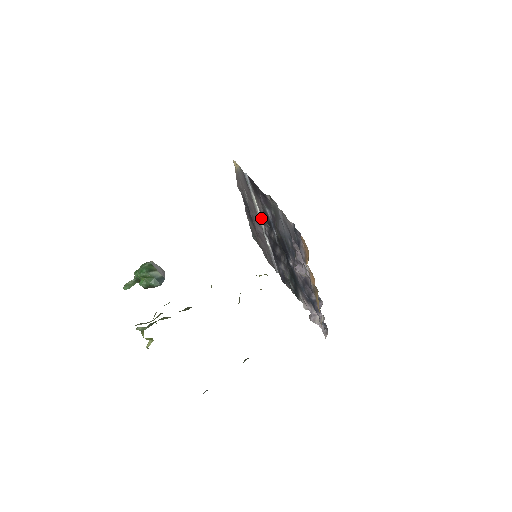
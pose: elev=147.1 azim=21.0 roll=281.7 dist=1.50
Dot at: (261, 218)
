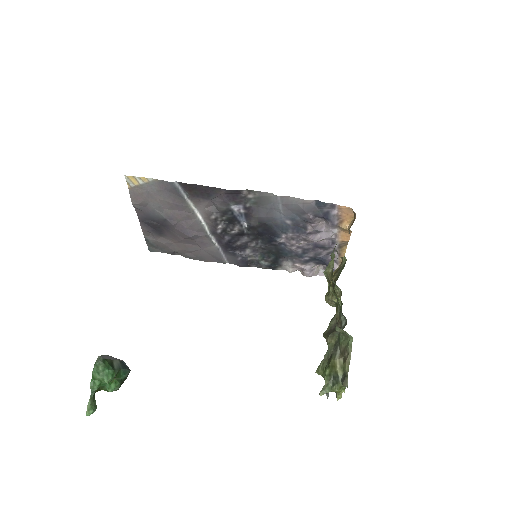
Dot at: (202, 220)
